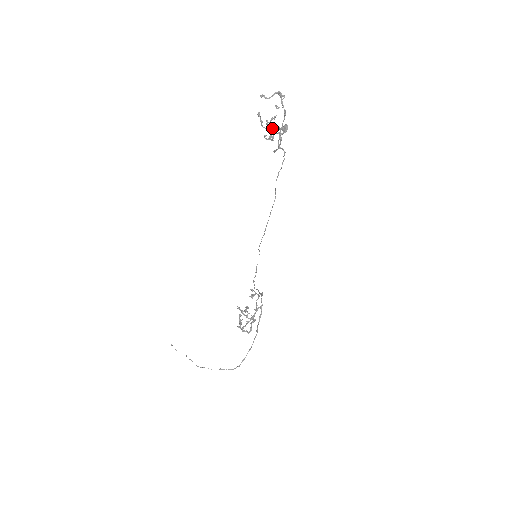
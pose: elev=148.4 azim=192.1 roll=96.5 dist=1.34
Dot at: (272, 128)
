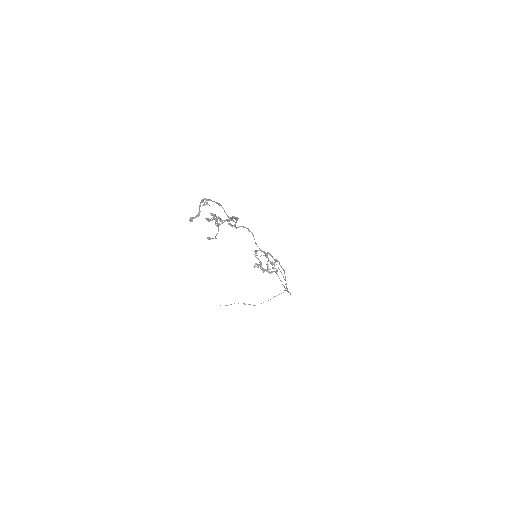
Dot at: (220, 224)
